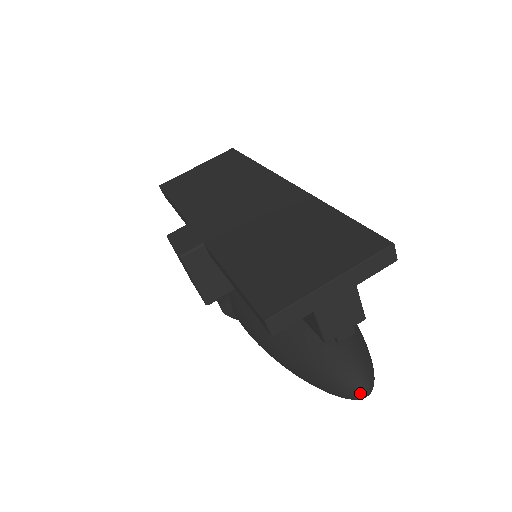
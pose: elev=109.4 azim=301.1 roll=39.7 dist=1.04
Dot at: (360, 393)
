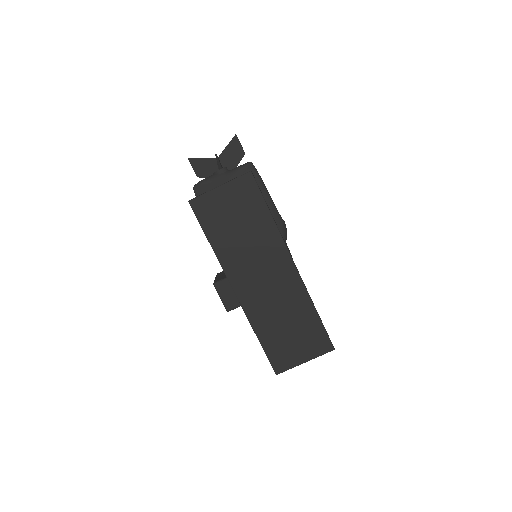
Dot at: occluded
